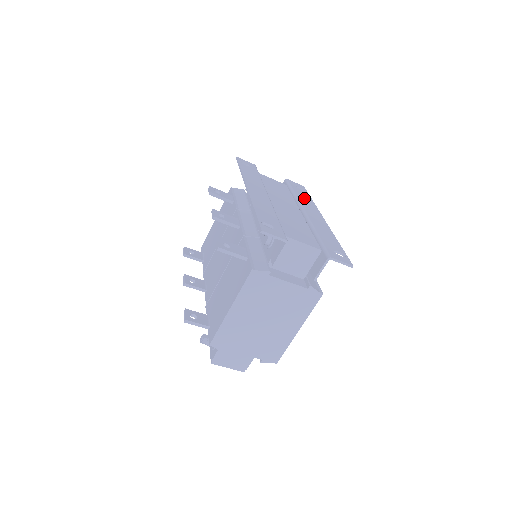
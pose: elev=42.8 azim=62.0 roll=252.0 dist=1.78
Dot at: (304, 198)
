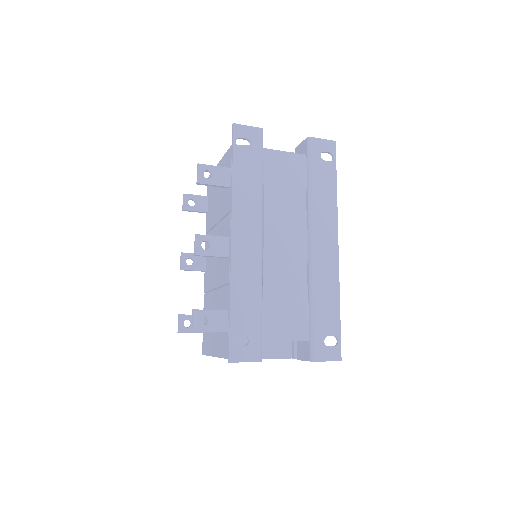
Dot at: (323, 193)
